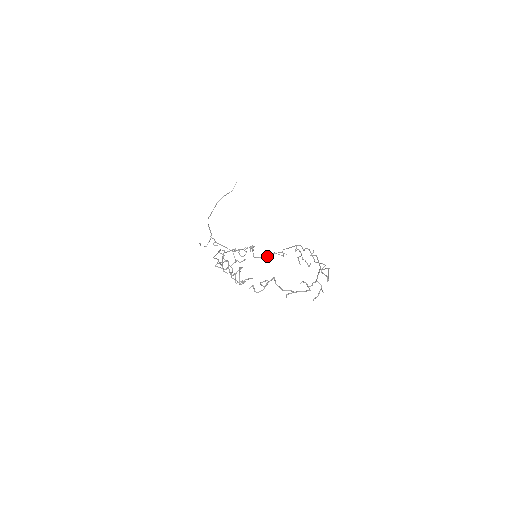
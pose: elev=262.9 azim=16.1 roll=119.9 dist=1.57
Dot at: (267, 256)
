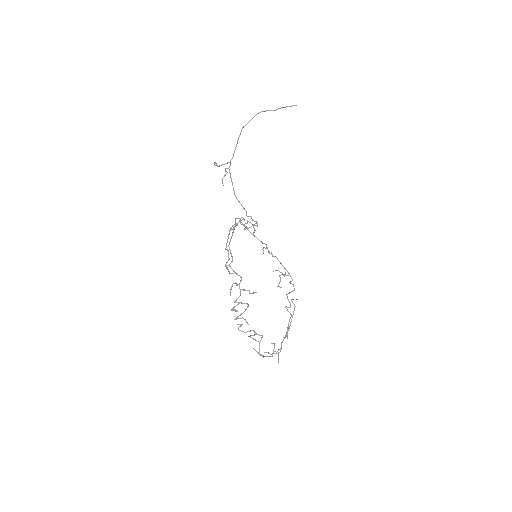
Dot at: (258, 239)
